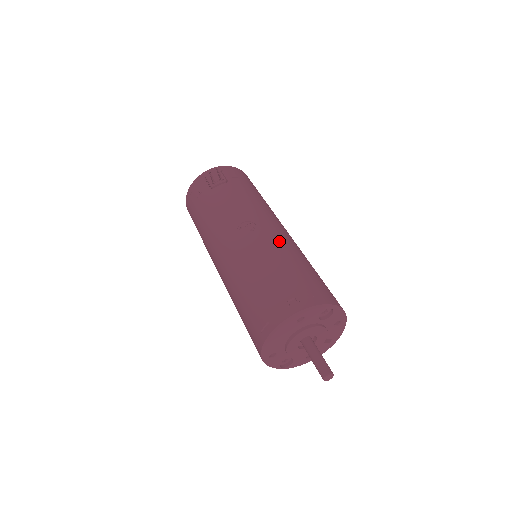
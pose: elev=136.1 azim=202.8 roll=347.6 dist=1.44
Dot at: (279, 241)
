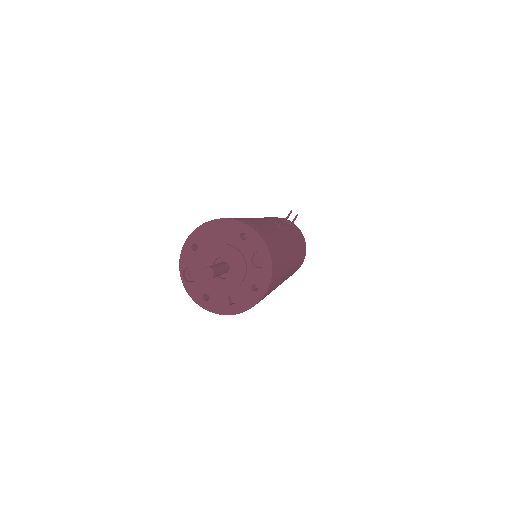
Dot at: (284, 239)
